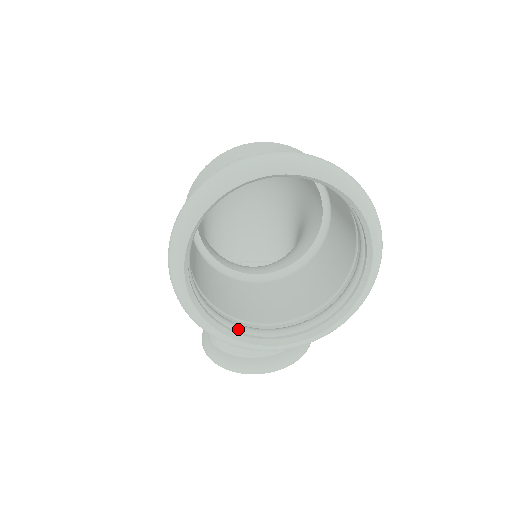
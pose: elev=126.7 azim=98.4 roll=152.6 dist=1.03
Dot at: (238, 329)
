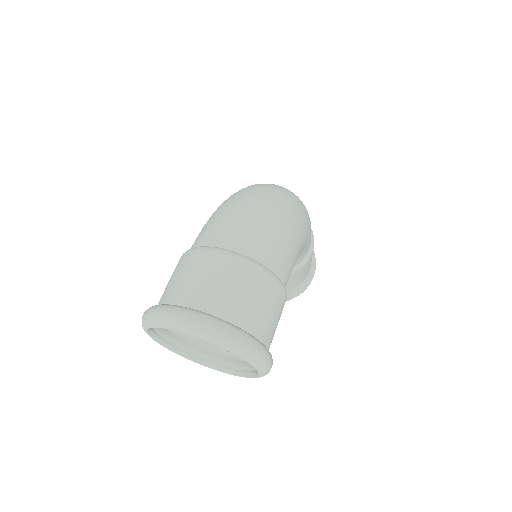
Dot at: (187, 349)
